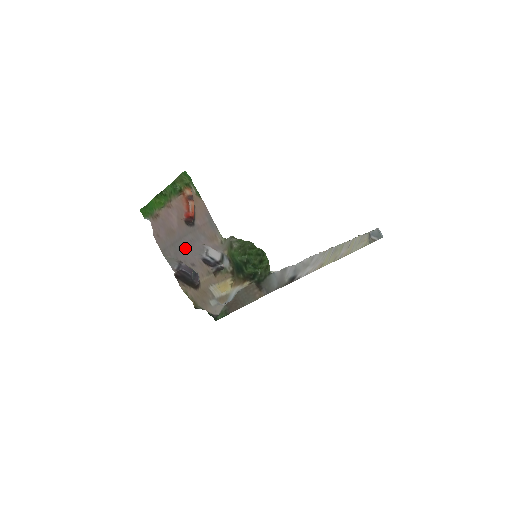
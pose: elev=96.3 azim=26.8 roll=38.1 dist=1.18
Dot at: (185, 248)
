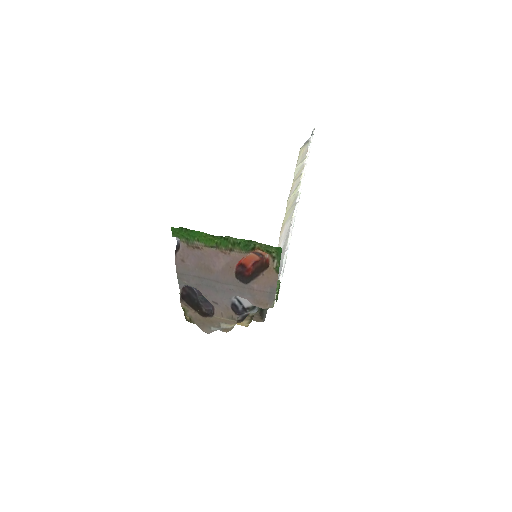
Dot at: (216, 290)
